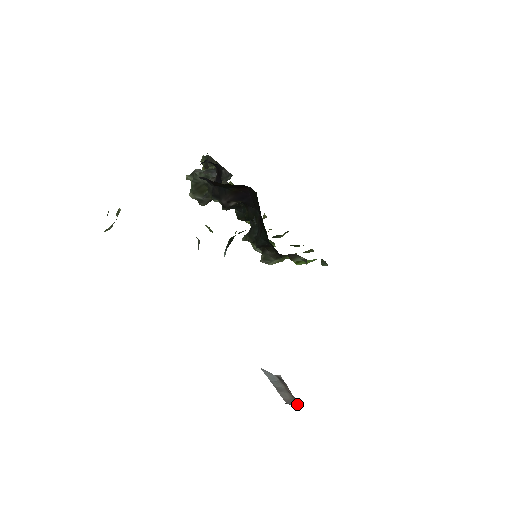
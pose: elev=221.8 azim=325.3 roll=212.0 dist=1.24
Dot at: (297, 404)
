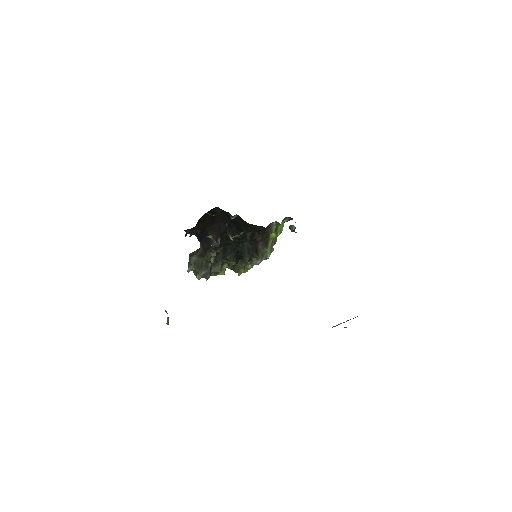
Dot at: occluded
